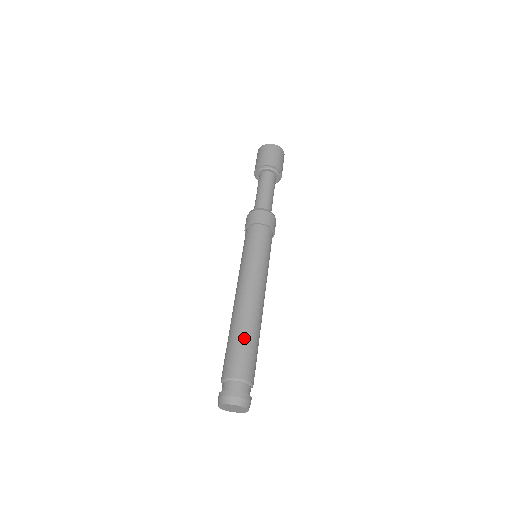
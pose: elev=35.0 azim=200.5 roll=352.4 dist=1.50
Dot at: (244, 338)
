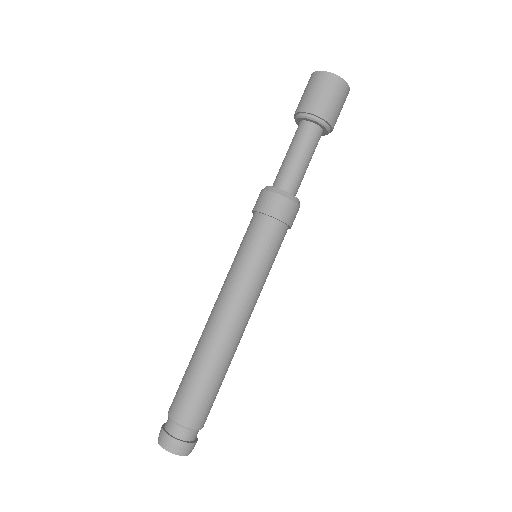
Dot at: (194, 373)
